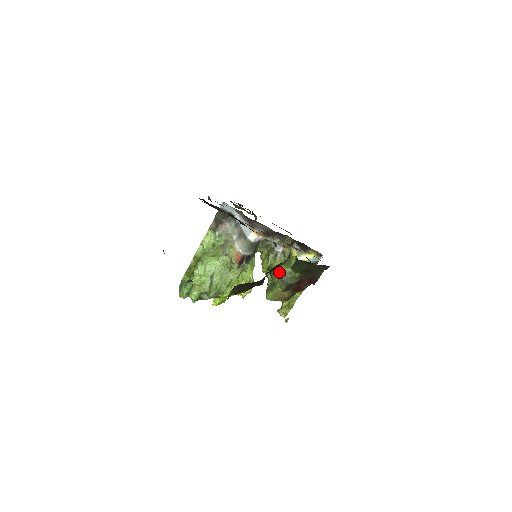
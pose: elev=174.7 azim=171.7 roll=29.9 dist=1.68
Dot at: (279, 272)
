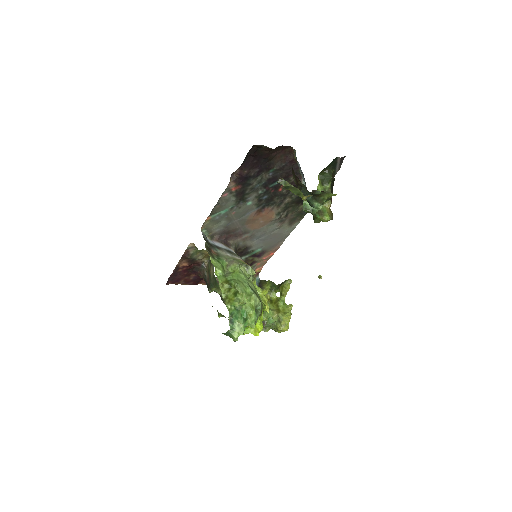
Dot at: (320, 191)
